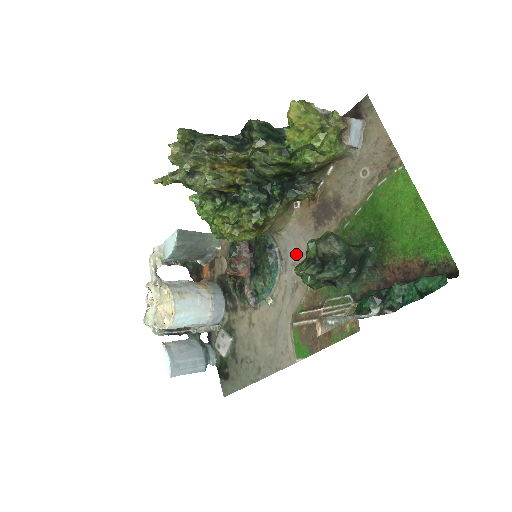
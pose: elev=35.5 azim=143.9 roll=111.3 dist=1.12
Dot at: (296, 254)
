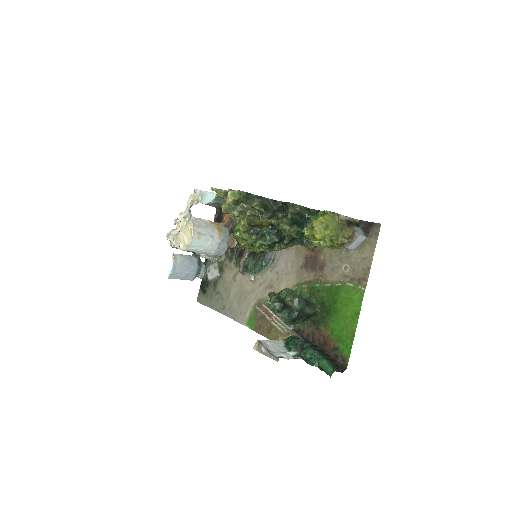
Dot at: (282, 269)
